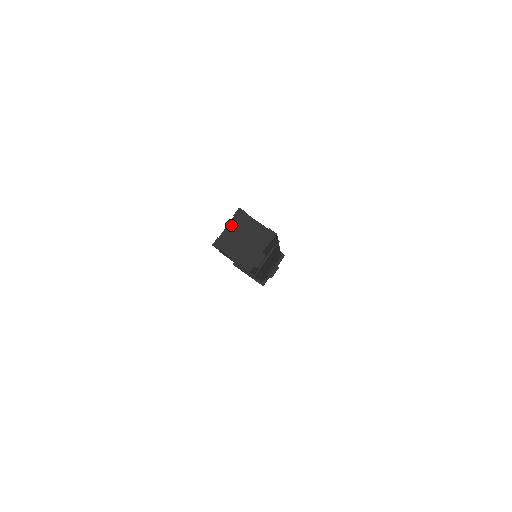
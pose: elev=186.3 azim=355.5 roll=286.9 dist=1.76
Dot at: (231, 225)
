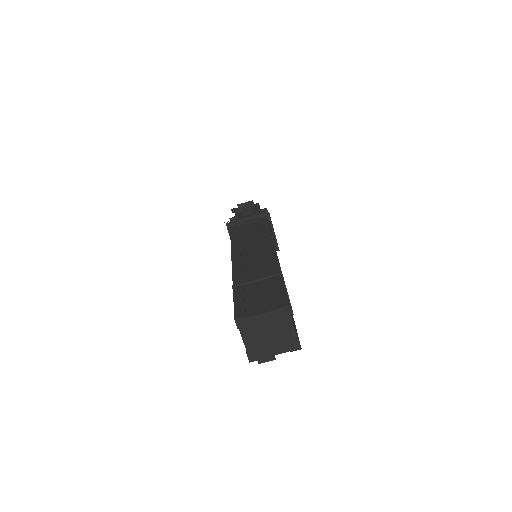
Dot at: (268, 315)
